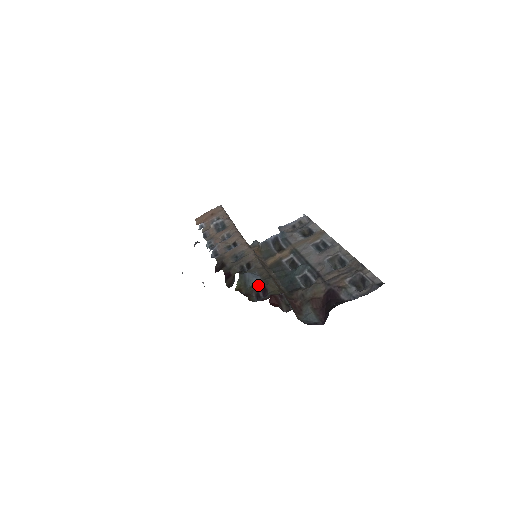
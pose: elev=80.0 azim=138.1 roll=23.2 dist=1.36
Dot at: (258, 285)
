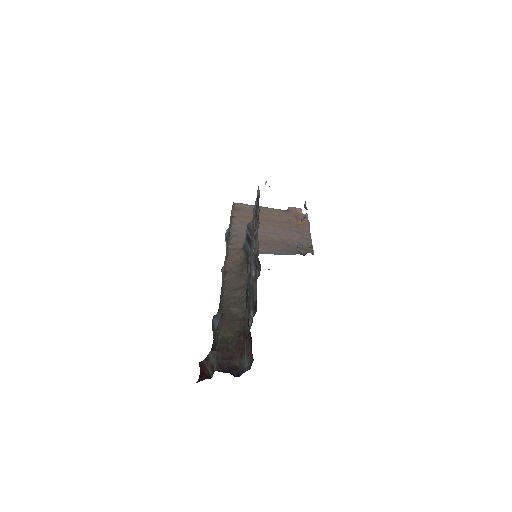
Dot at: (216, 334)
